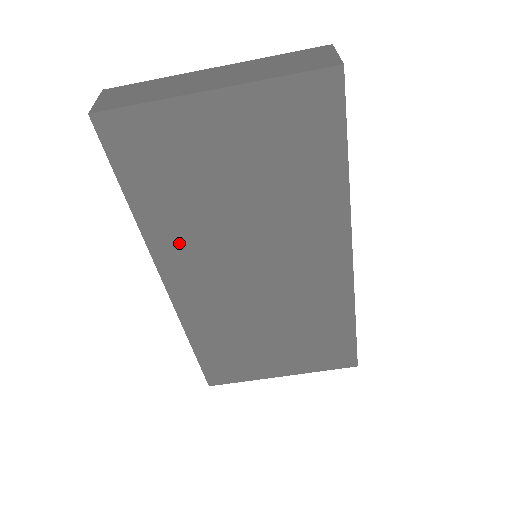
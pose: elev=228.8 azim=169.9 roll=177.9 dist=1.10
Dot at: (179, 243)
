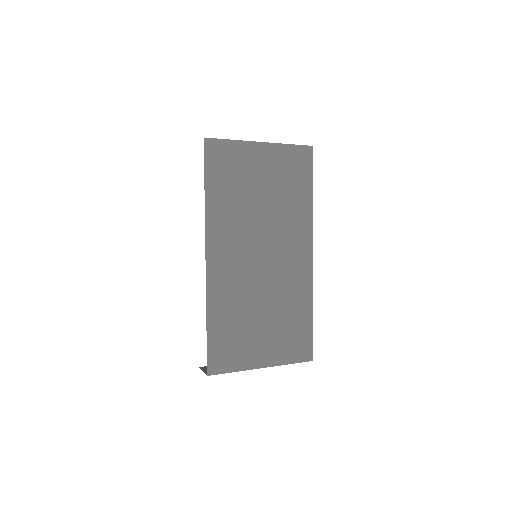
Dot at: (224, 225)
